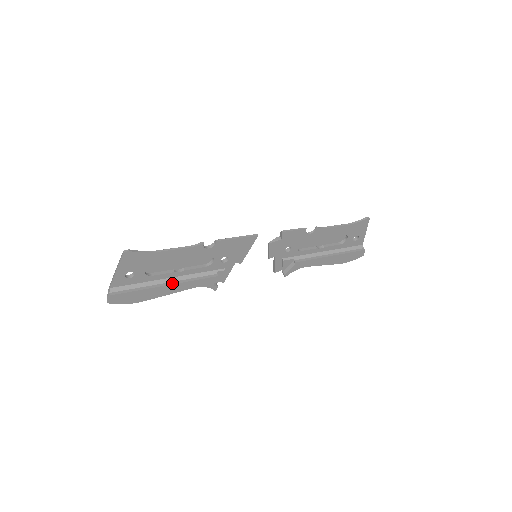
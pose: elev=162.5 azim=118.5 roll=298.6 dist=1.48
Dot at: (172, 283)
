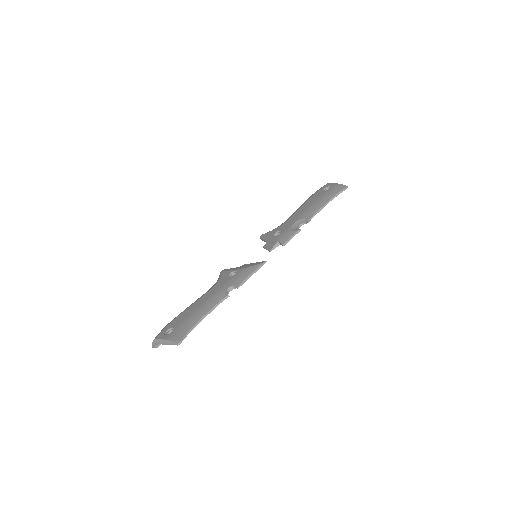
Dot at: occluded
